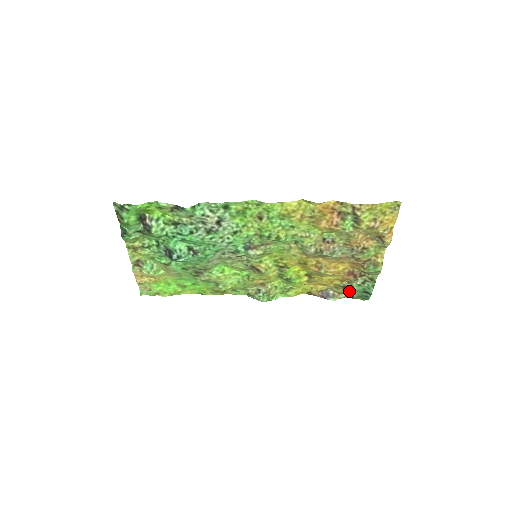
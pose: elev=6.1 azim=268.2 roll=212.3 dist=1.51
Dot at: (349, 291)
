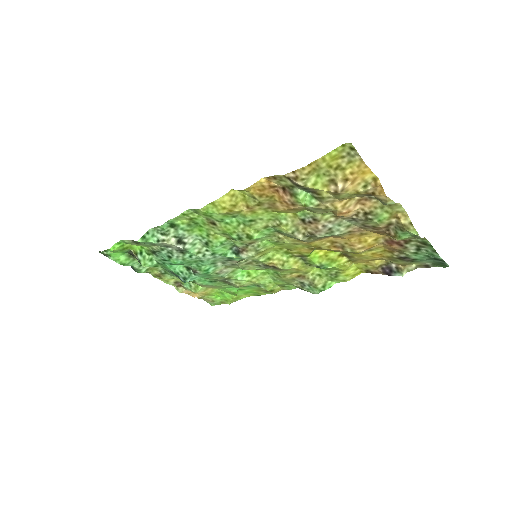
Dot at: (411, 261)
